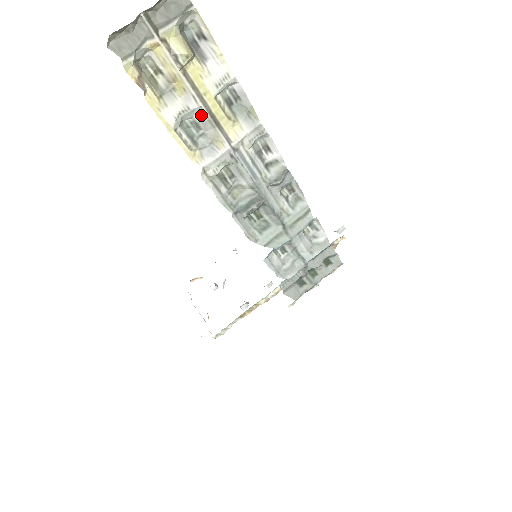
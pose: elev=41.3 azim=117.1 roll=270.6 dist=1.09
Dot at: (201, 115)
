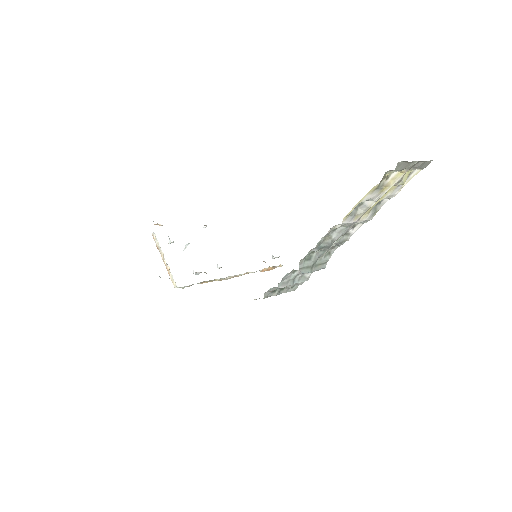
Dot at: (369, 203)
